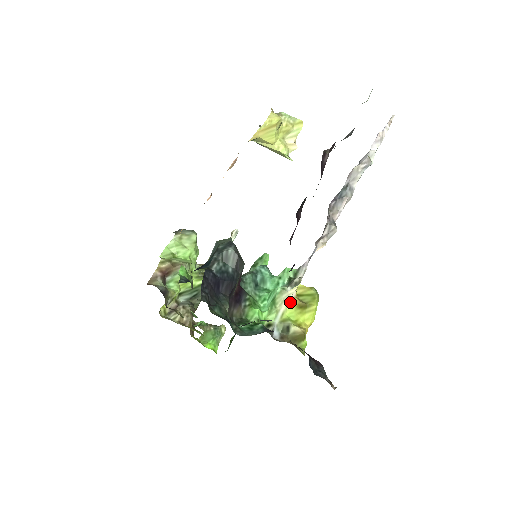
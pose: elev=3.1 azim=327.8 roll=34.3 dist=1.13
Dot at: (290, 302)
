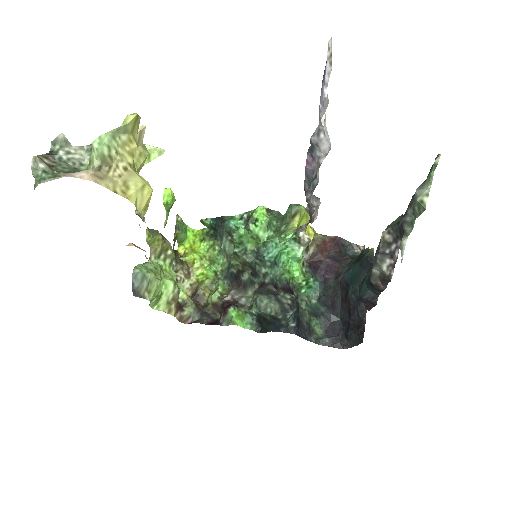
Dot at: occluded
